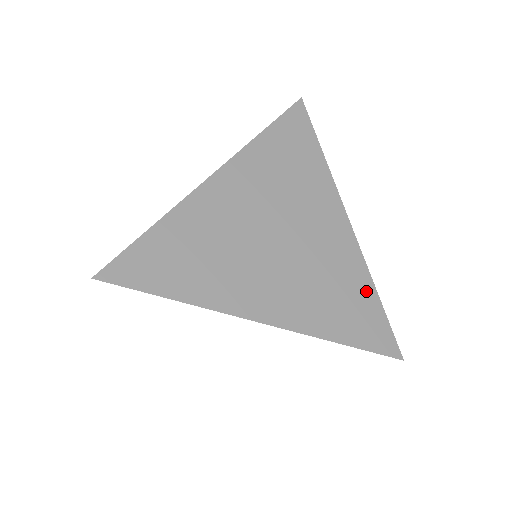
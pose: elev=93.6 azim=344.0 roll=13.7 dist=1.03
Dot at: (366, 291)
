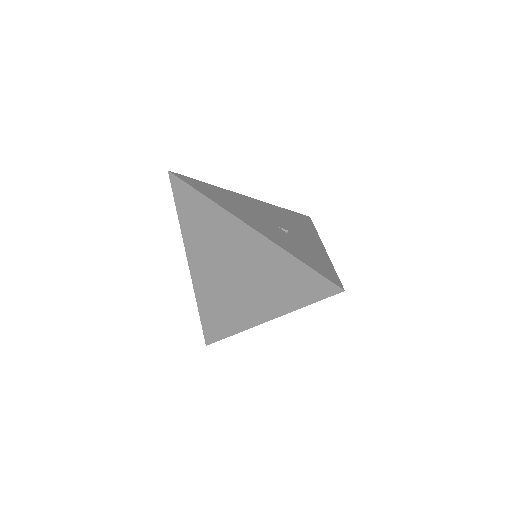
Dot at: (292, 264)
